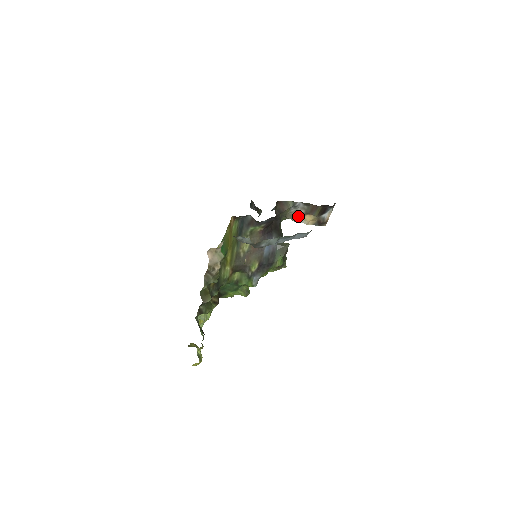
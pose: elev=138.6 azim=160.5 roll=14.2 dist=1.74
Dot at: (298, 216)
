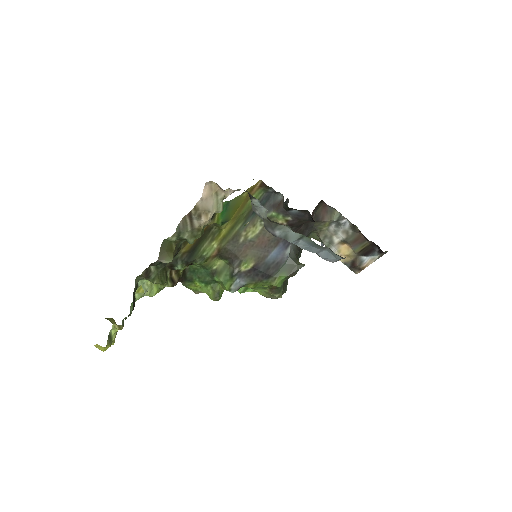
Dot at: (333, 240)
